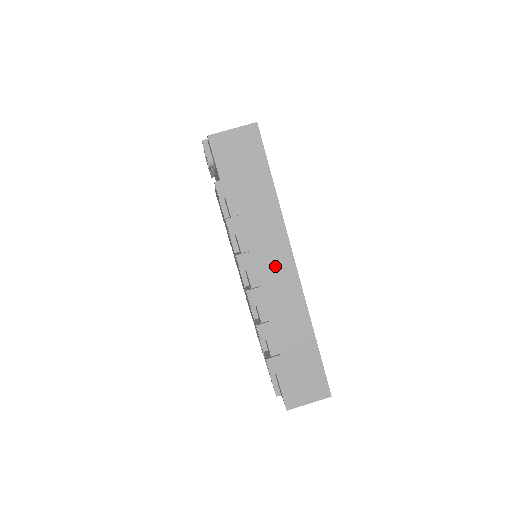
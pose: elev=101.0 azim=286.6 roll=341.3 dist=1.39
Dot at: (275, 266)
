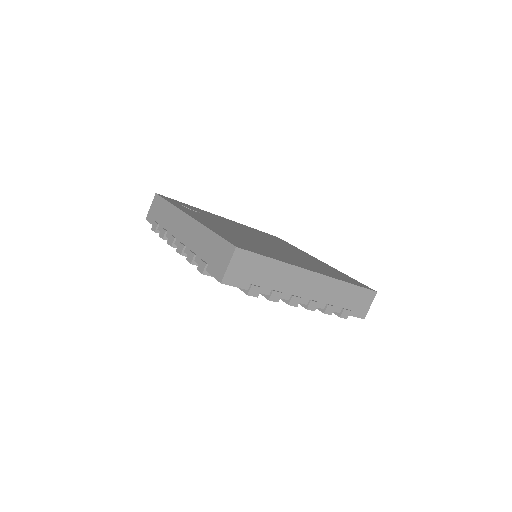
Dot at: (308, 285)
